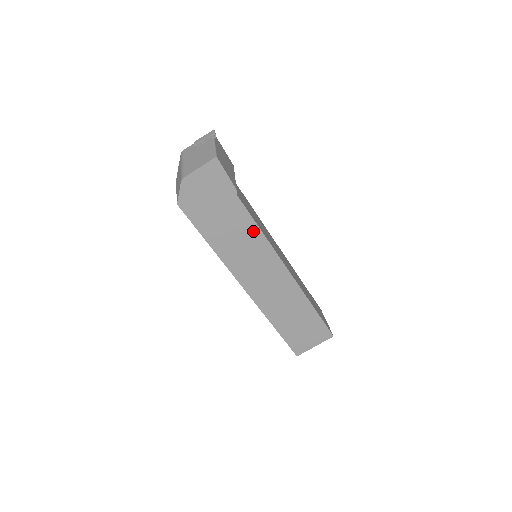
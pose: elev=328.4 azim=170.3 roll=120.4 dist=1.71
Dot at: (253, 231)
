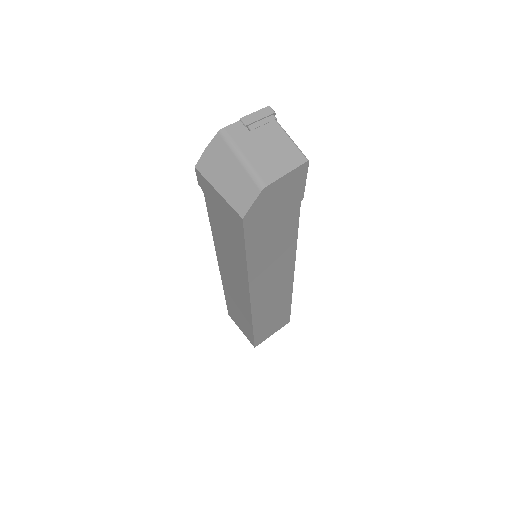
Dot at: (291, 239)
